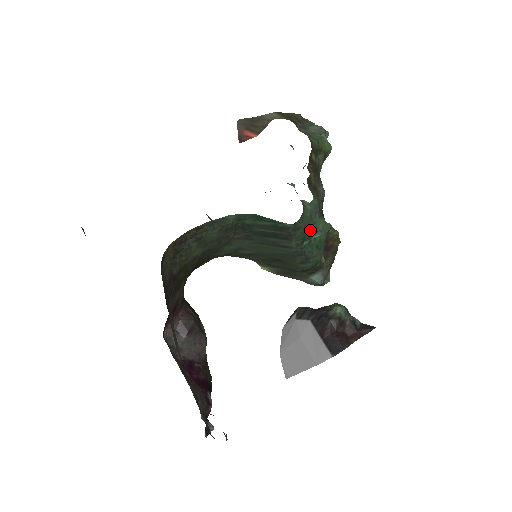
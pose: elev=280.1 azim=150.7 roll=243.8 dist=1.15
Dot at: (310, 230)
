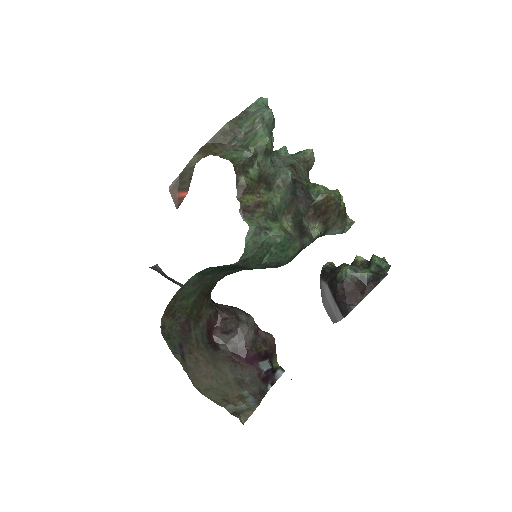
Dot at: (263, 248)
